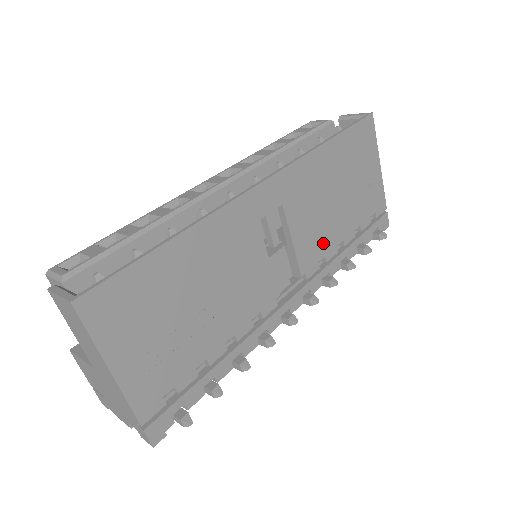
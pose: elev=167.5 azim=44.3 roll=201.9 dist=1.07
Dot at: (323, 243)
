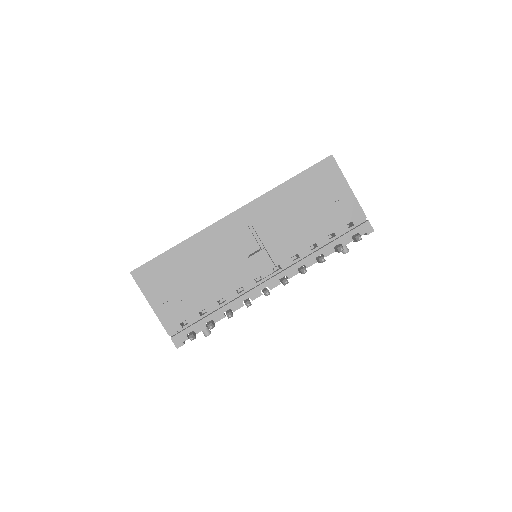
Dot at: (294, 245)
